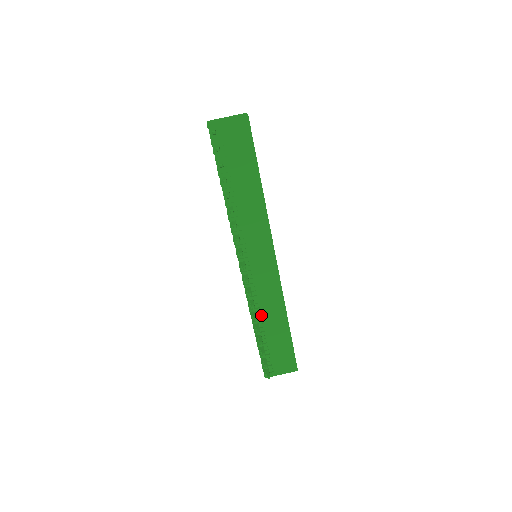
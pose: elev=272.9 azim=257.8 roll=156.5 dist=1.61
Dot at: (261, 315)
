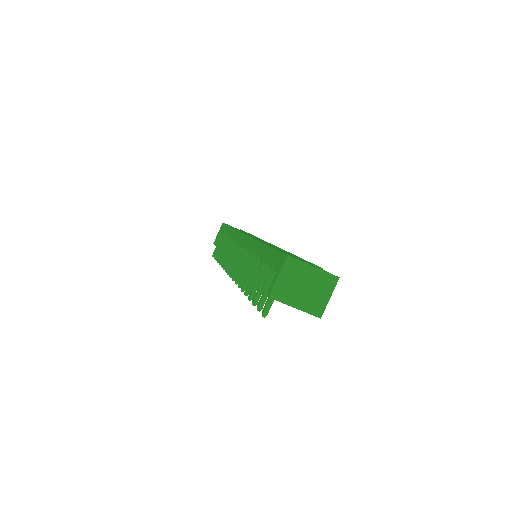
Dot at: occluded
